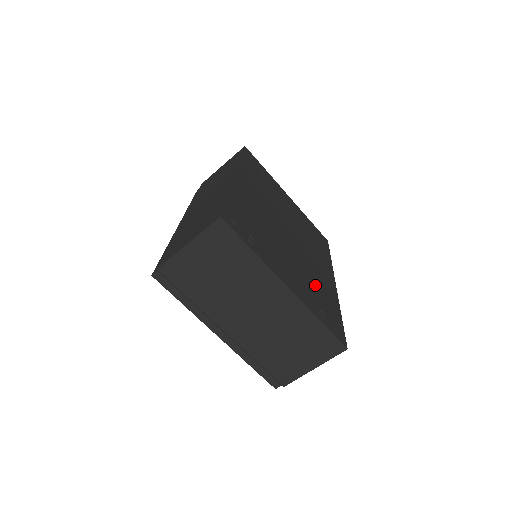
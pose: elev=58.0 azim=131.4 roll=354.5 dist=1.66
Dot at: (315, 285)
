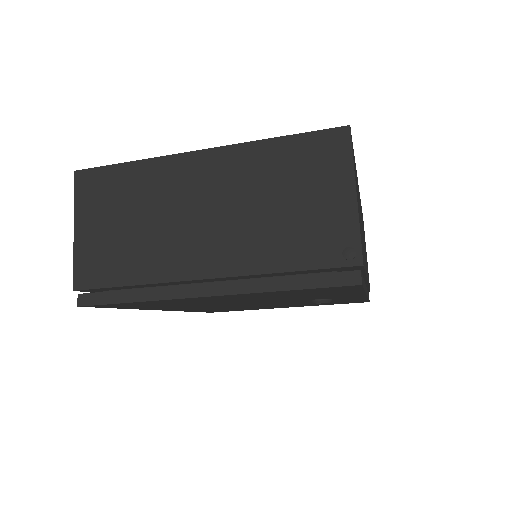
Dot at: occluded
